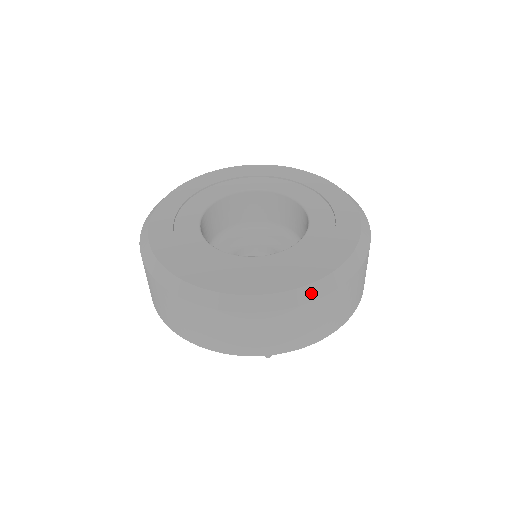
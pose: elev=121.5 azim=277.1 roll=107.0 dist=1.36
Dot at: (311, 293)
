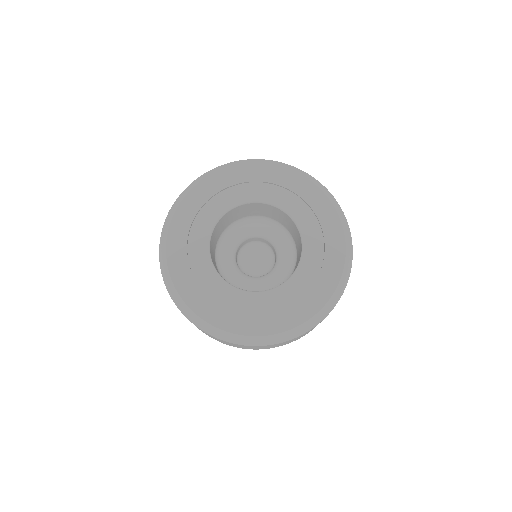
Dot at: (267, 341)
